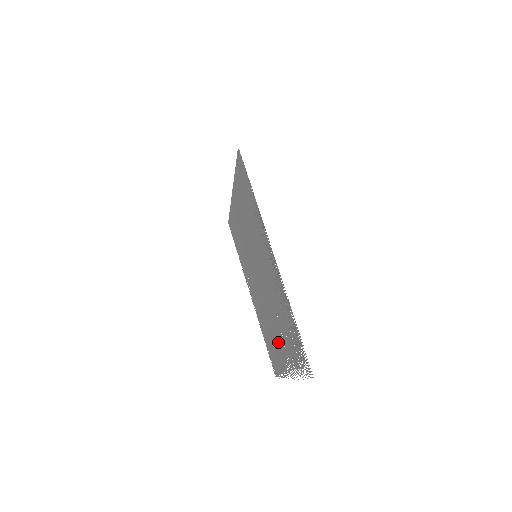
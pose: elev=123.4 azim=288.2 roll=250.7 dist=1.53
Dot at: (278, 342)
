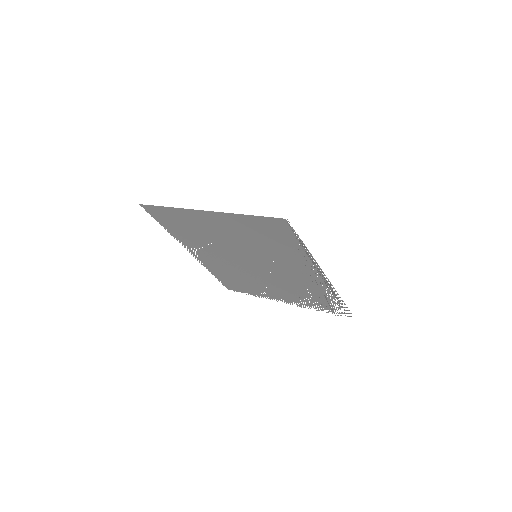
Dot at: (270, 290)
